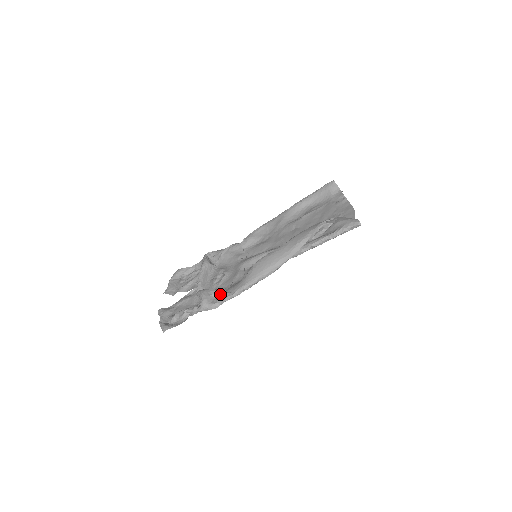
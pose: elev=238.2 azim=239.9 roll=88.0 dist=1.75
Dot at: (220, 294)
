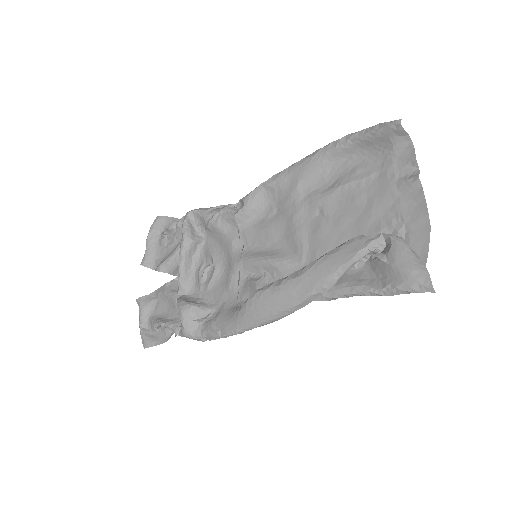
Dot at: (206, 318)
